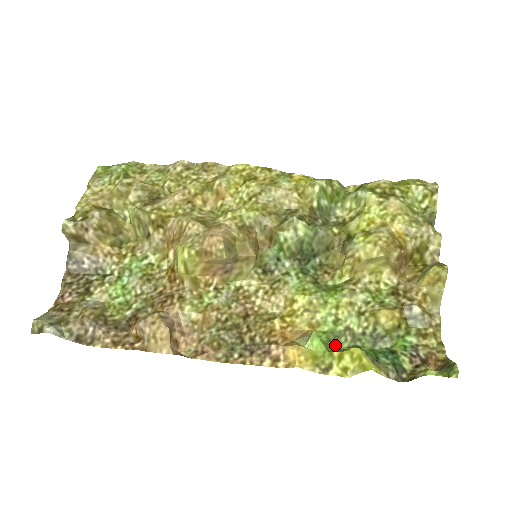
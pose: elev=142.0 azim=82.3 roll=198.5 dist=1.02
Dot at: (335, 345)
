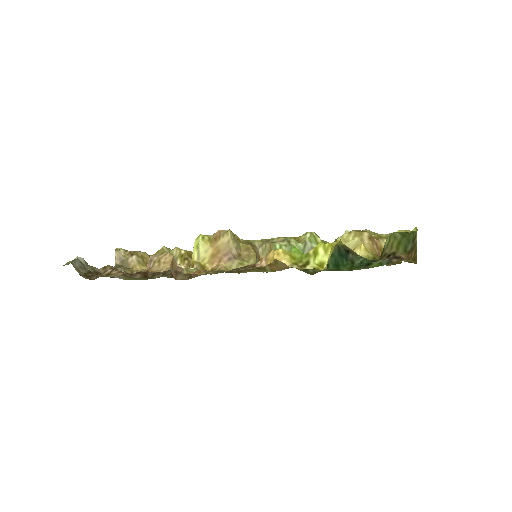
Dot at: (316, 270)
